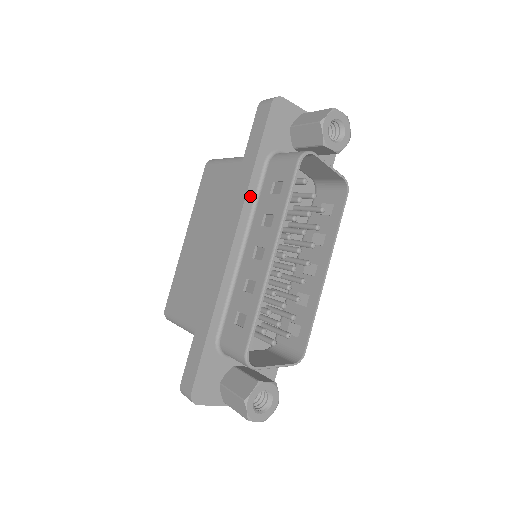
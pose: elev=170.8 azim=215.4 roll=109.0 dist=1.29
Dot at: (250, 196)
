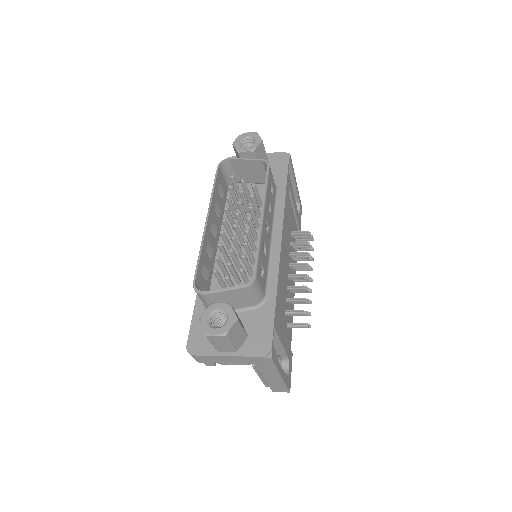
Dot at: occluded
